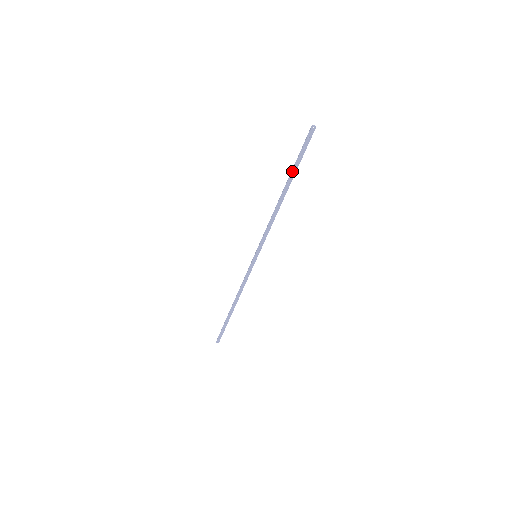
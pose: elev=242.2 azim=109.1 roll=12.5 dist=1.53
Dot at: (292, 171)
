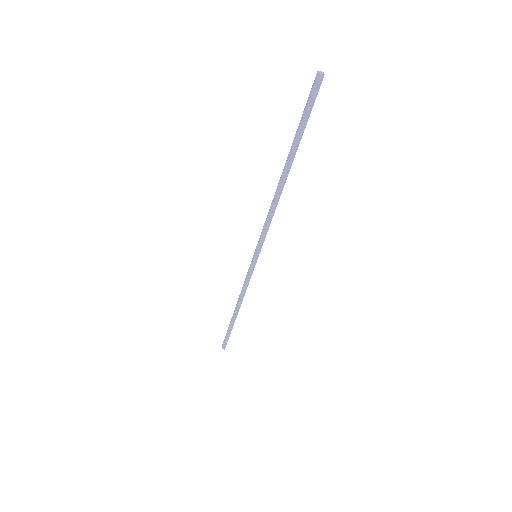
Dot at: (293, 144)
